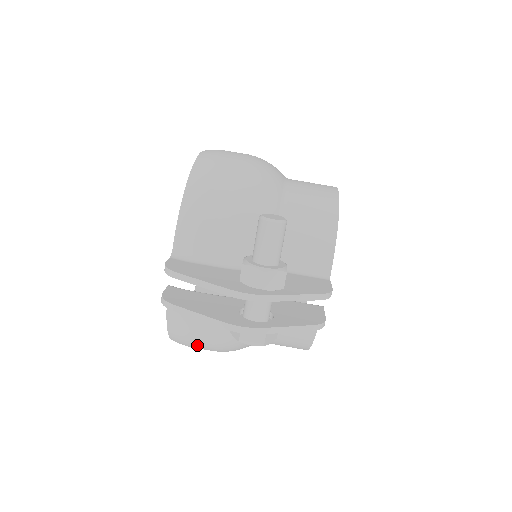
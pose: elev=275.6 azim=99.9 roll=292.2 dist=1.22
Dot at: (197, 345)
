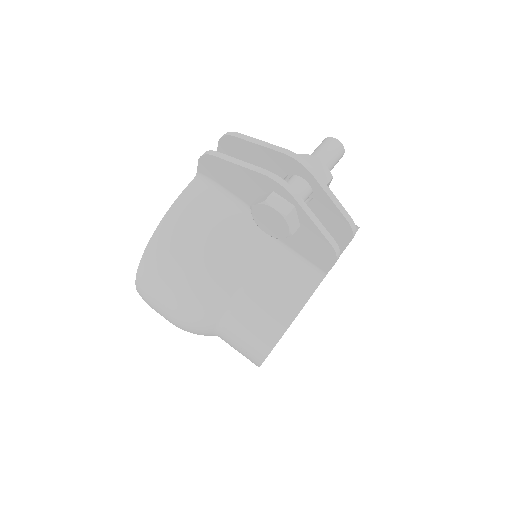
Dot at: (175, 258)
